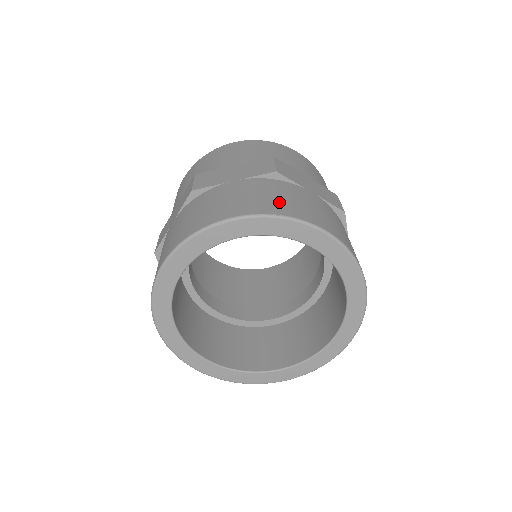
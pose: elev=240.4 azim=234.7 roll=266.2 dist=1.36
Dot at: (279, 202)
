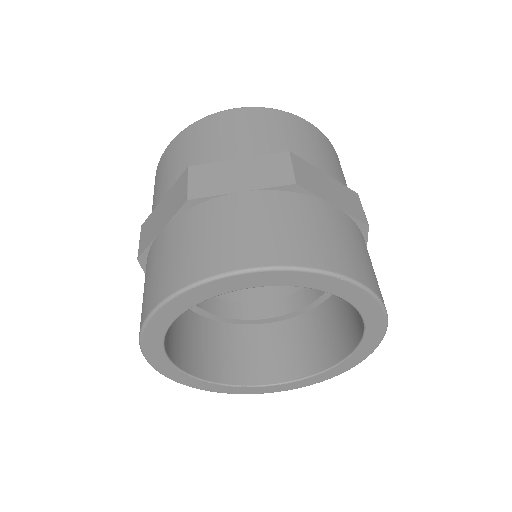
Dot at: (375, 276)
